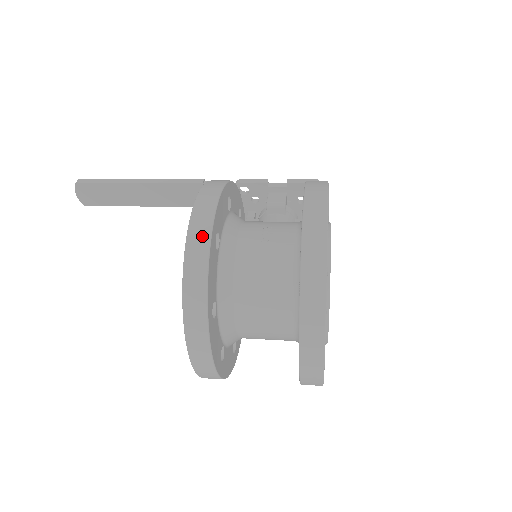
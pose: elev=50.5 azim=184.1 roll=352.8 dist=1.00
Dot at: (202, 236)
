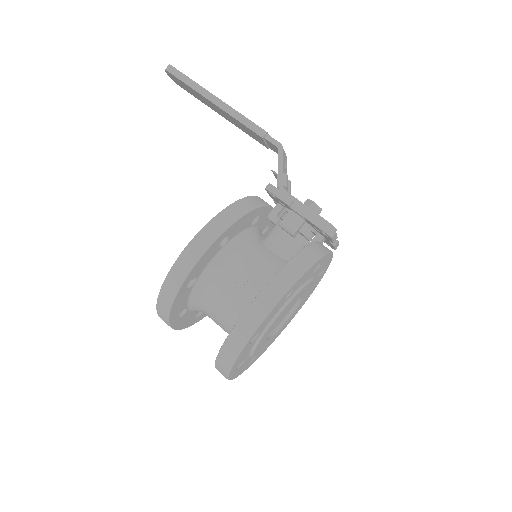
Dot at: (172, 289)
